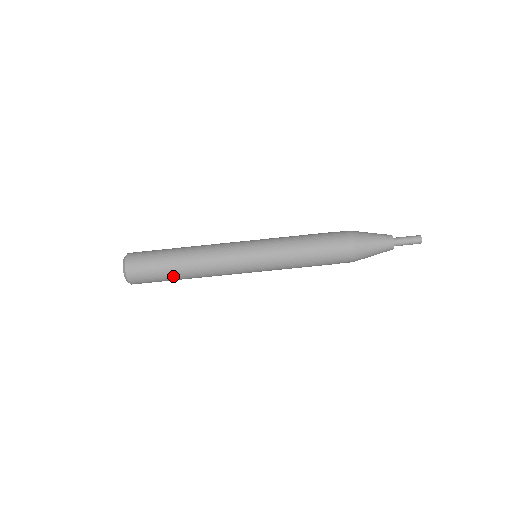
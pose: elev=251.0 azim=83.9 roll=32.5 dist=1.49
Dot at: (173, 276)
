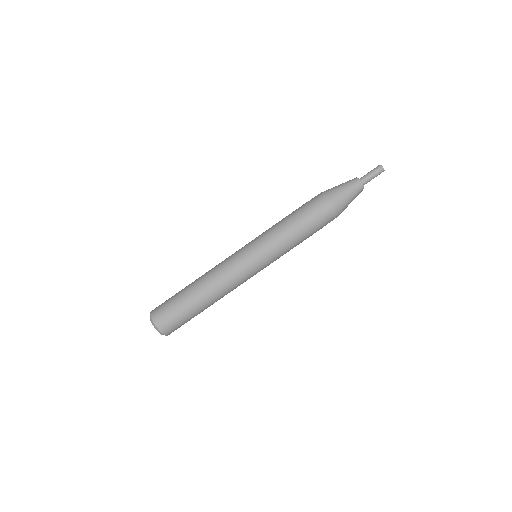
Dot at: (200, 312)
